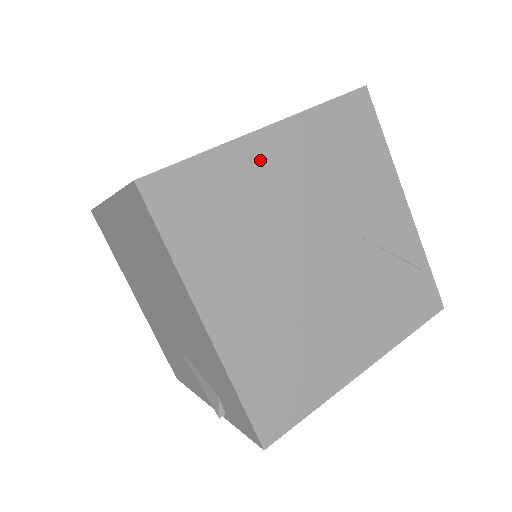
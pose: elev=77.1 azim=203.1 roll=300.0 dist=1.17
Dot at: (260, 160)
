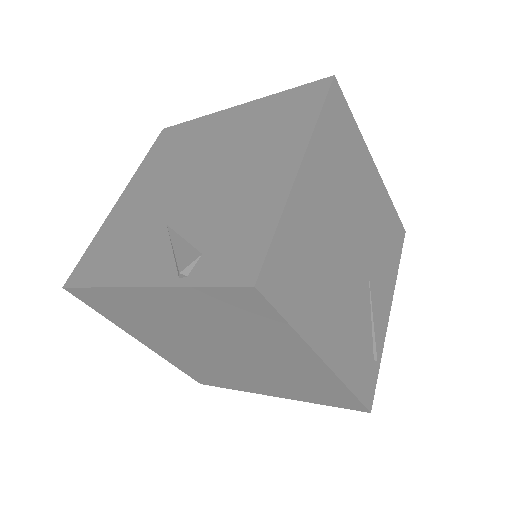
Dot at: (366, 169)
